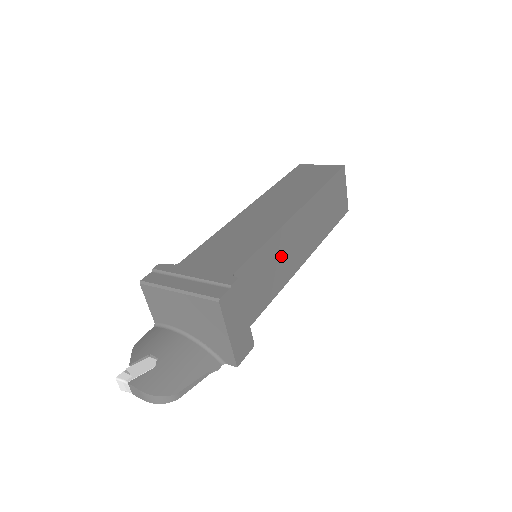
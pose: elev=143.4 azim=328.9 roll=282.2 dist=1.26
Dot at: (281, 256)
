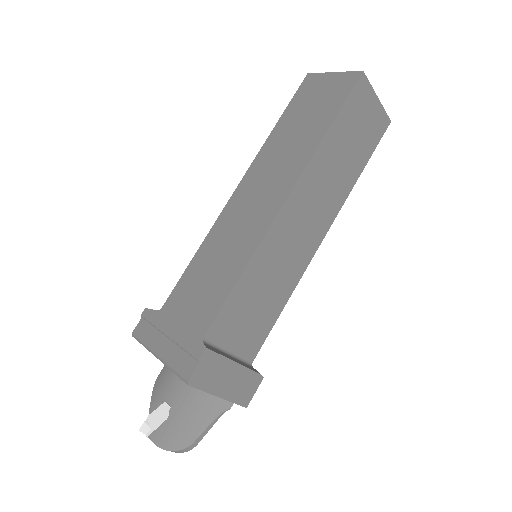
Dot at: (276, 266)
